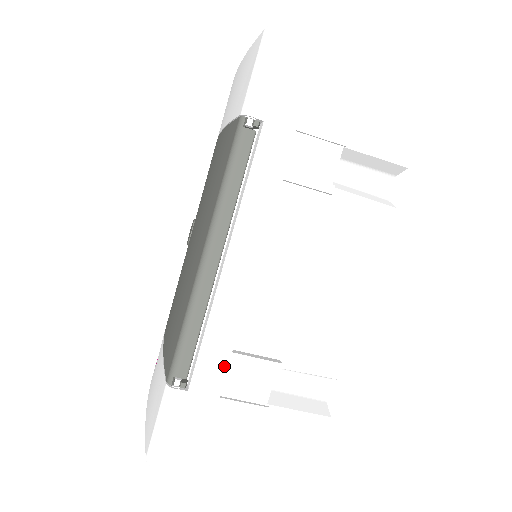
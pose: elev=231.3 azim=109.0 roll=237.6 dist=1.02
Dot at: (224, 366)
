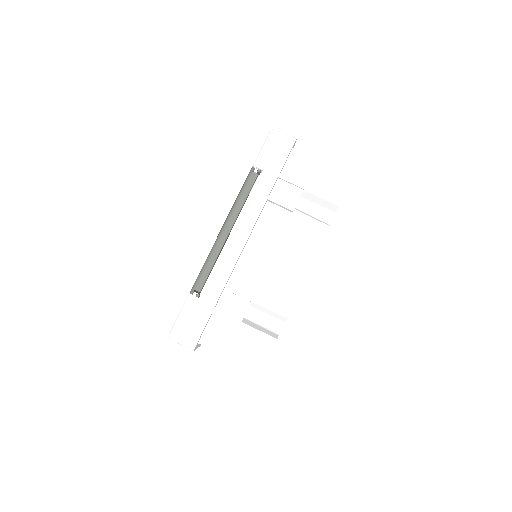
Dot at: (221, 289)
